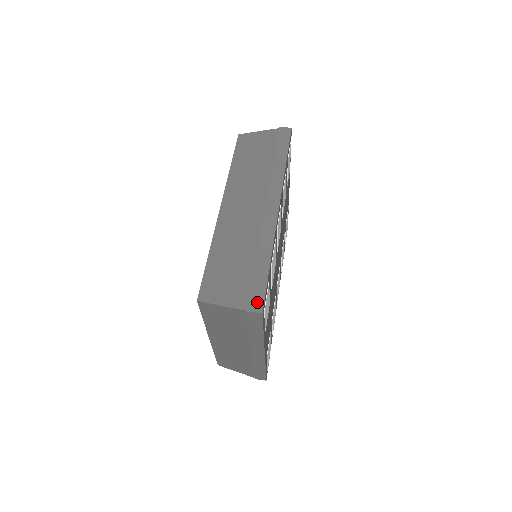
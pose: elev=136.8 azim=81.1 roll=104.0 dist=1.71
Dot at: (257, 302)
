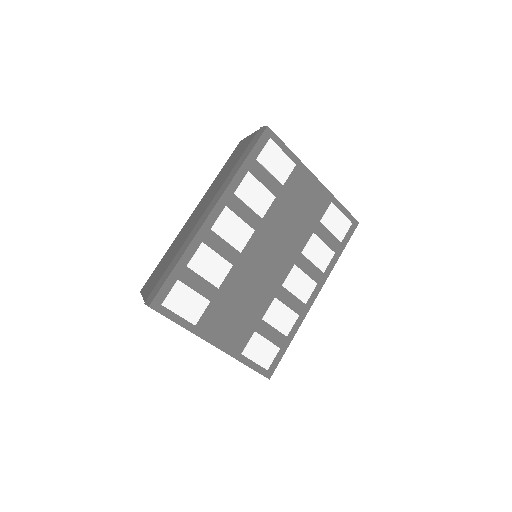
Dot at: (152, 297)
